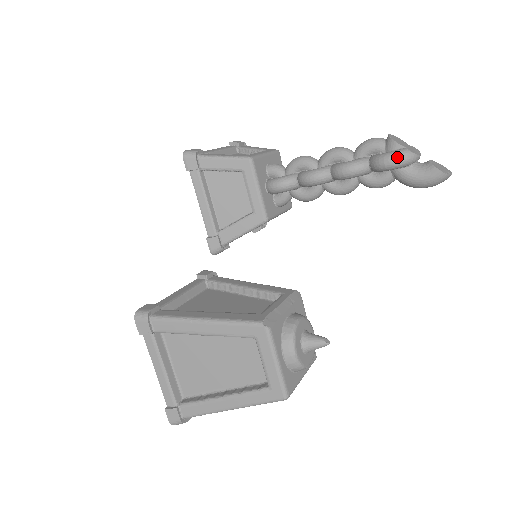
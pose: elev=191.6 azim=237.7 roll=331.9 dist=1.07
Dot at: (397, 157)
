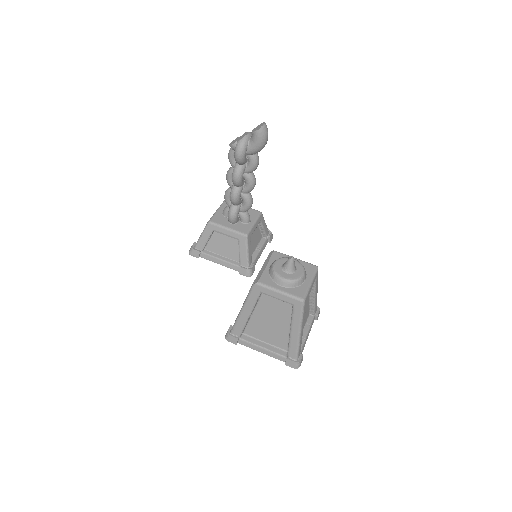
Dot at: (237, 150)
